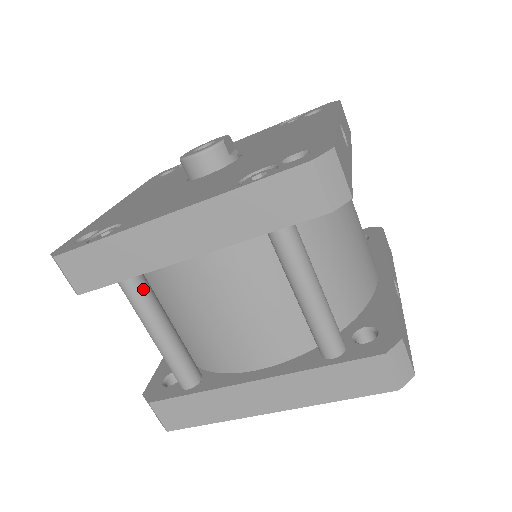
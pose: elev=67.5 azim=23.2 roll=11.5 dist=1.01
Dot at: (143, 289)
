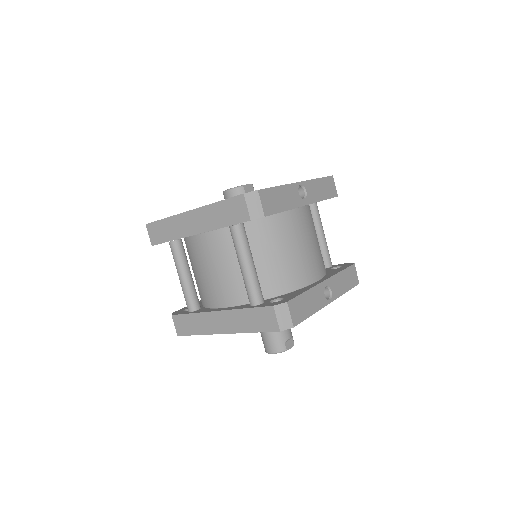
Dot at: (179, 249)
